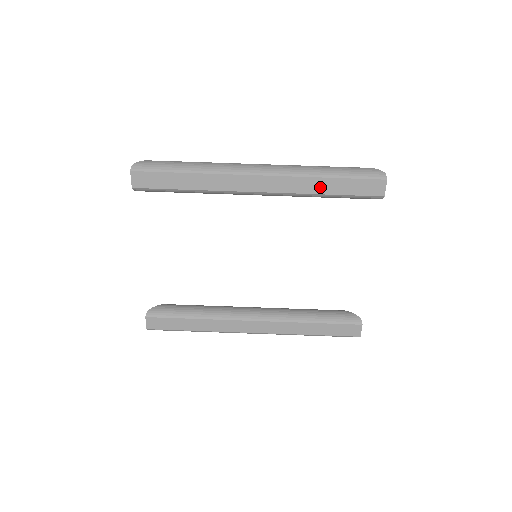
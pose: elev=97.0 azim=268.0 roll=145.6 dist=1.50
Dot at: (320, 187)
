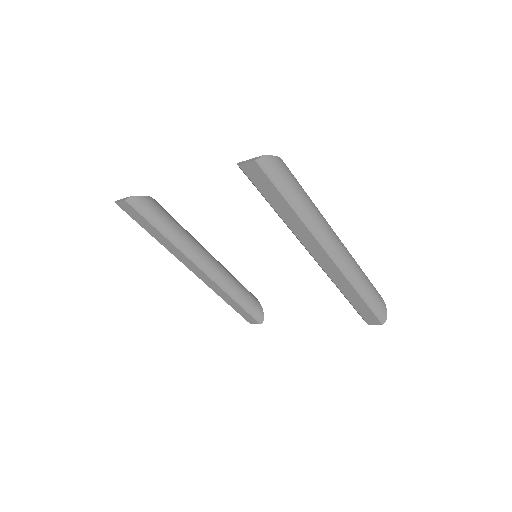
Dot at: (349, 293)
